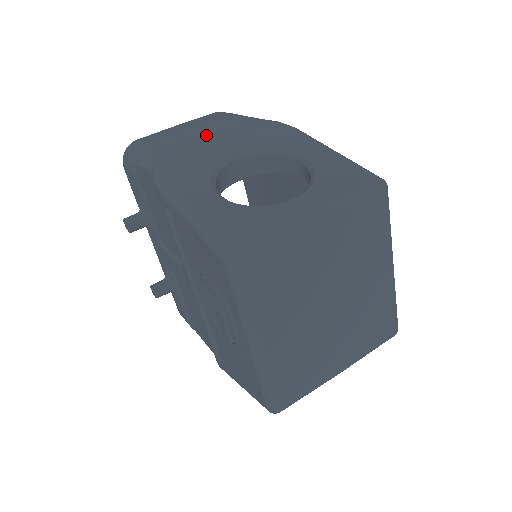
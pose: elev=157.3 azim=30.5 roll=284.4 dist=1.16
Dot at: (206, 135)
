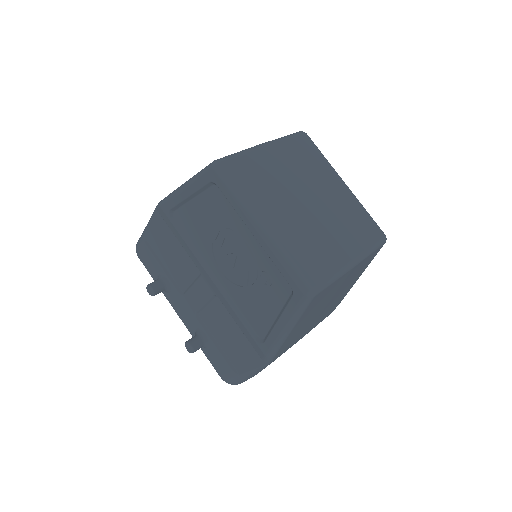
Dot at: occluded
